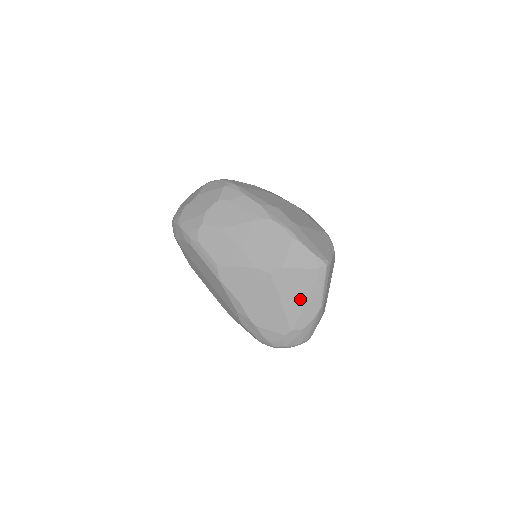
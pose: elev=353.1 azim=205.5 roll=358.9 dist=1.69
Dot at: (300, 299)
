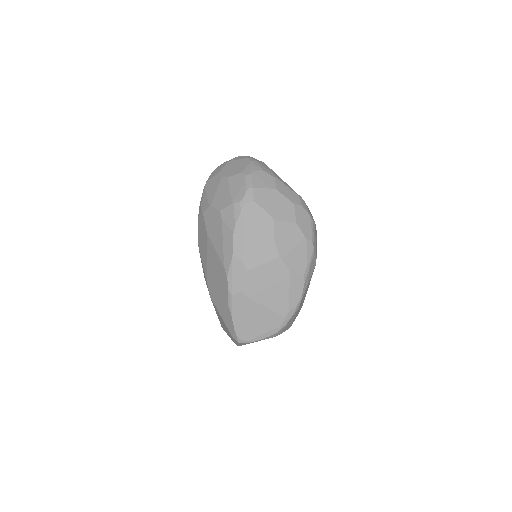
Dot at: occluded
